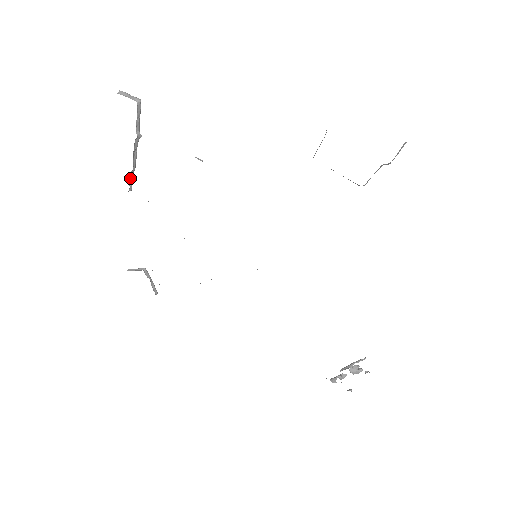
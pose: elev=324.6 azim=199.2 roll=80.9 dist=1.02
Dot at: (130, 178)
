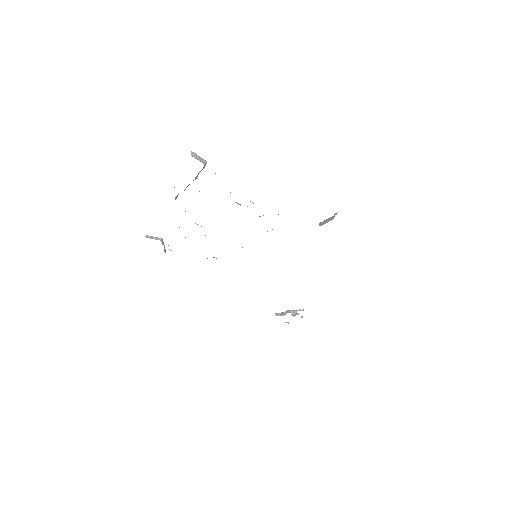
Dot at: (176, 196)
